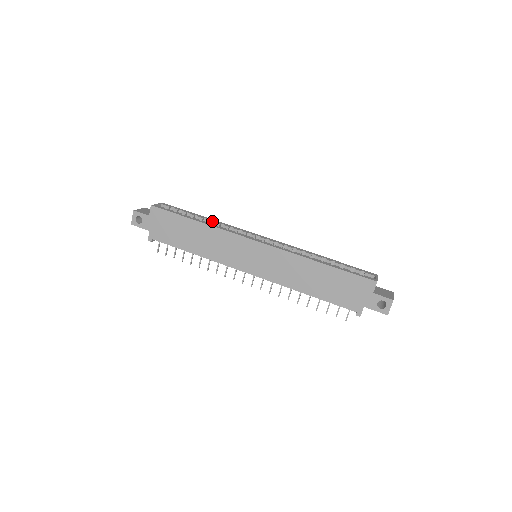
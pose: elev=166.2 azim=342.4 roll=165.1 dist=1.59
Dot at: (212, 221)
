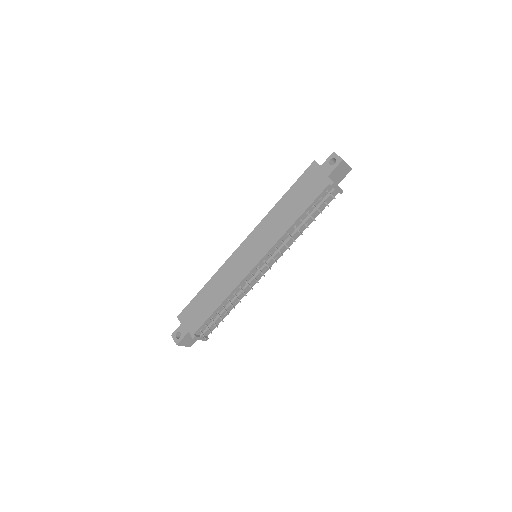
Dot at: occluded
